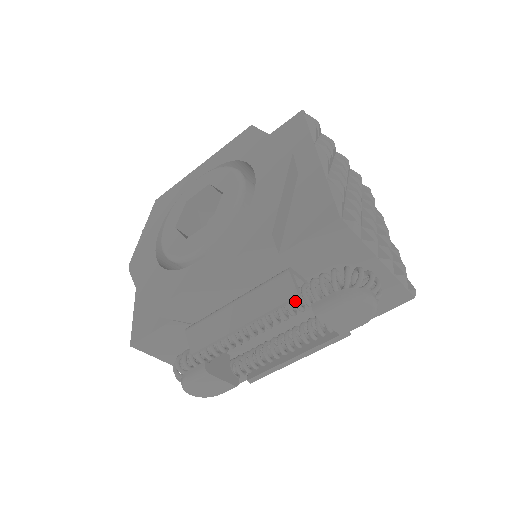
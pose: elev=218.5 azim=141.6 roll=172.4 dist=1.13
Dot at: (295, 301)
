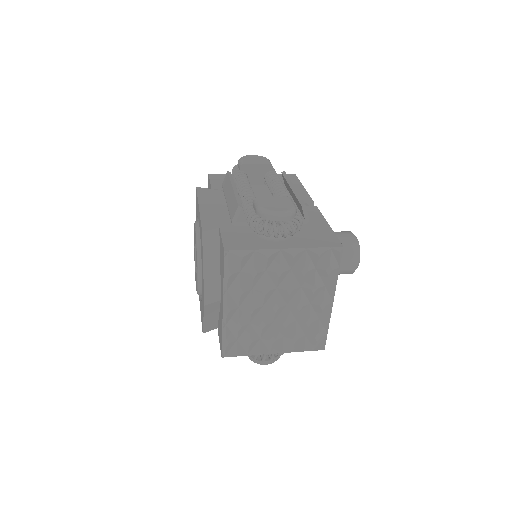
Dot at: occluded
